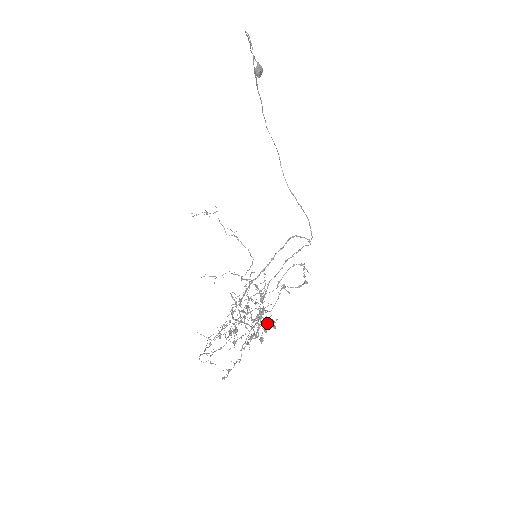
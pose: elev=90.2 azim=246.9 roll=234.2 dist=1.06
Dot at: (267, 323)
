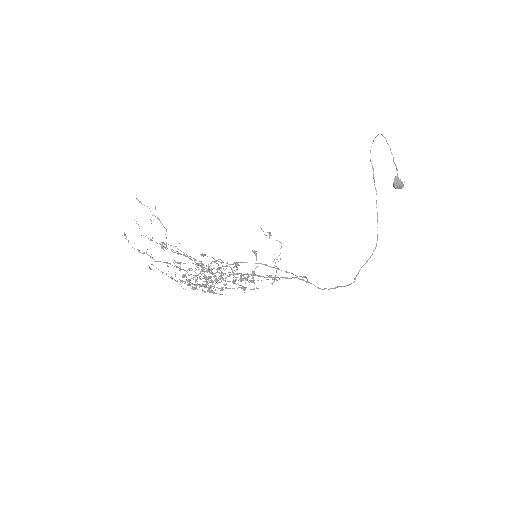
Dot at: occluded
